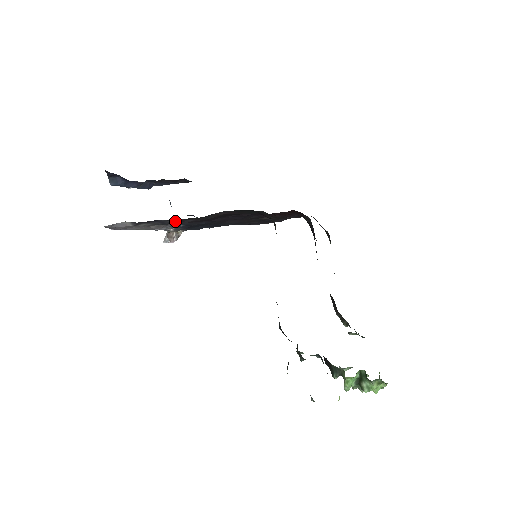
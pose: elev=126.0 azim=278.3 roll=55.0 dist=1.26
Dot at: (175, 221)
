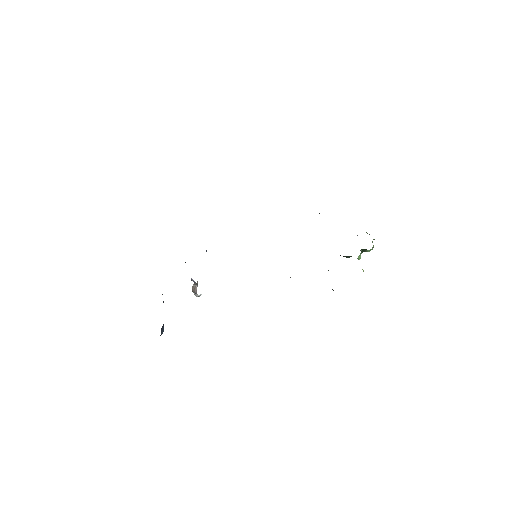
Dot at: occluded
